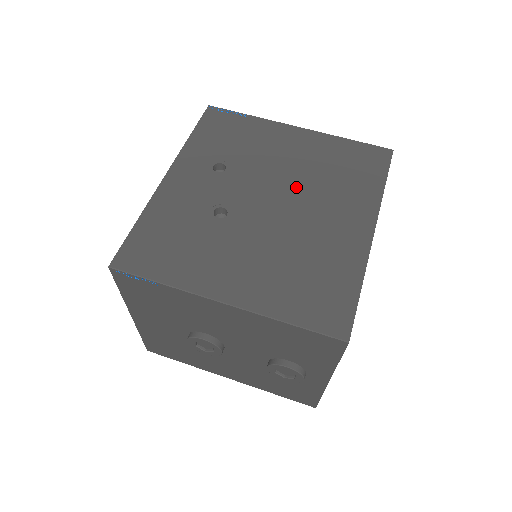
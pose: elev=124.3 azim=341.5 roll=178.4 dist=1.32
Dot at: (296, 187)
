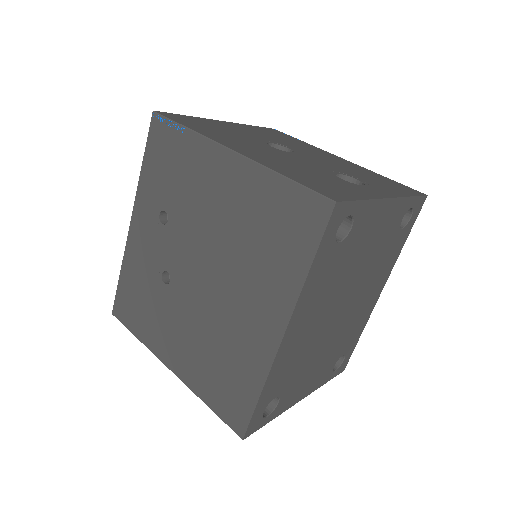
Dot at: (221, 256)
